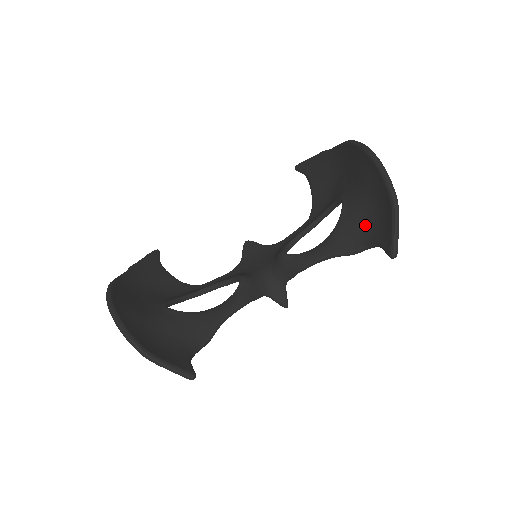
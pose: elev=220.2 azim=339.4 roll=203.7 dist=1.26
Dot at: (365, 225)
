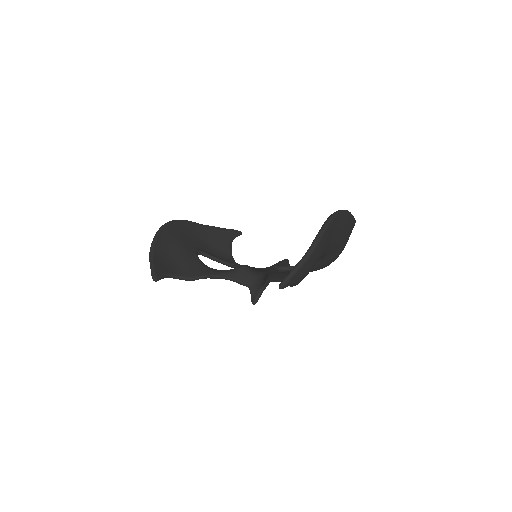
Dot at: occluded
